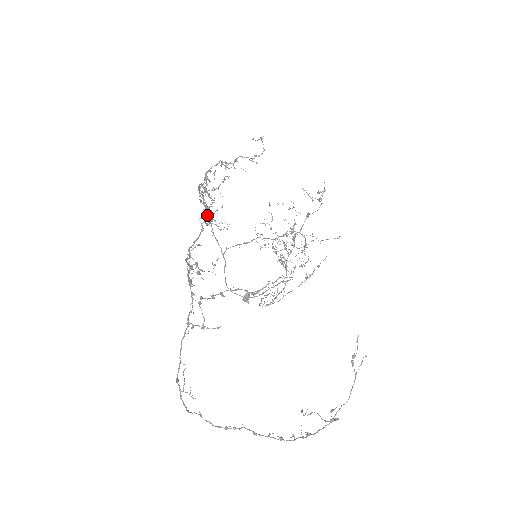
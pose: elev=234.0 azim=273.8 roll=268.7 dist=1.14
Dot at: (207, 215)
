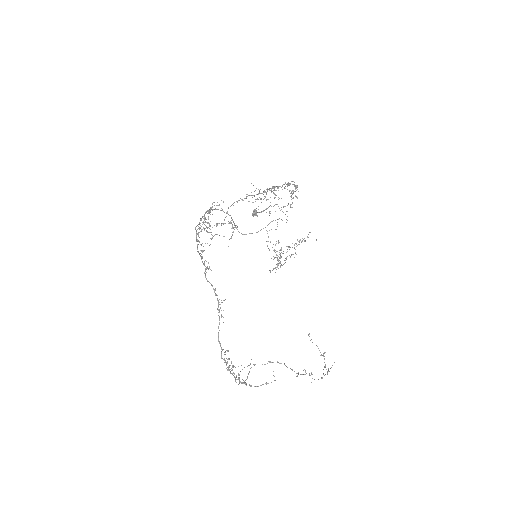
Dot at: occluded
